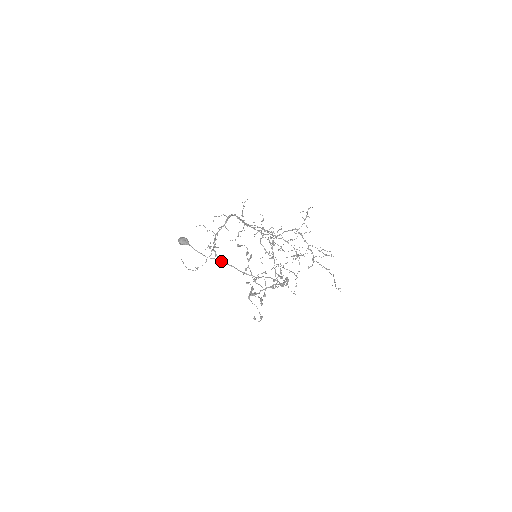
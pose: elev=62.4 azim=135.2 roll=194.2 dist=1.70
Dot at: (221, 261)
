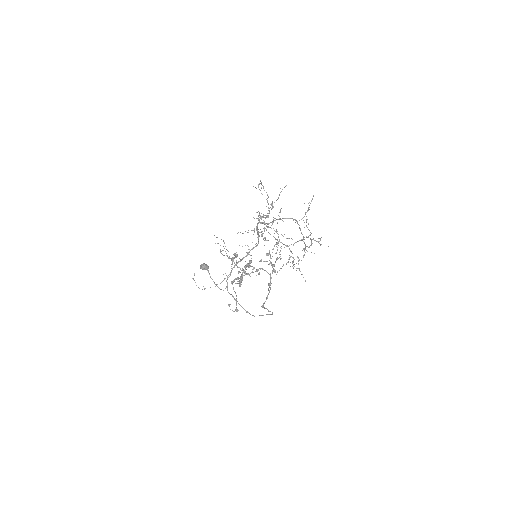
Dot at: (229, 293)
